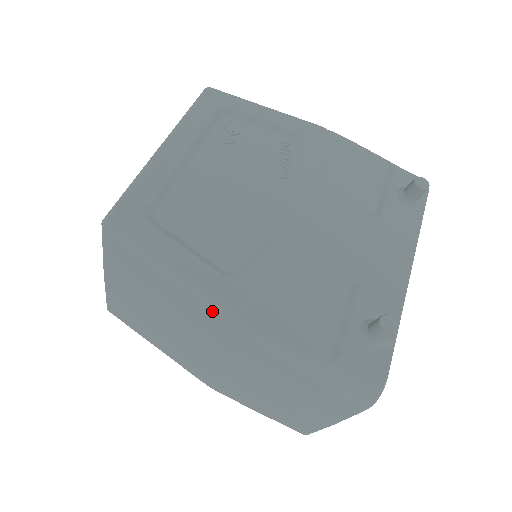
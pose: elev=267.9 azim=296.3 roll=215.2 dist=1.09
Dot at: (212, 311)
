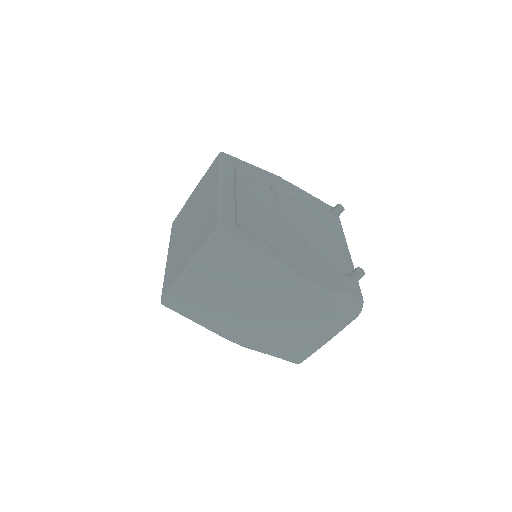
Dot at: (283, 273)
